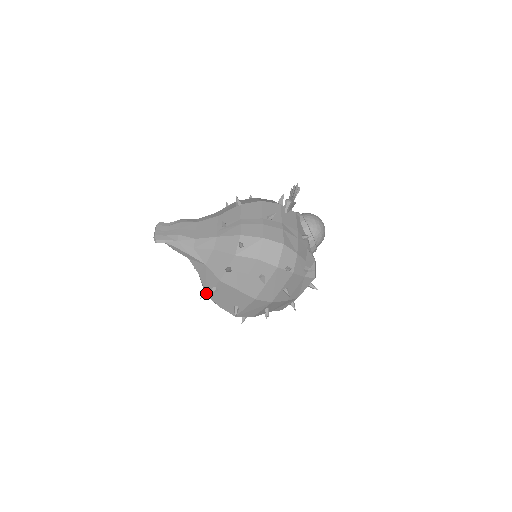
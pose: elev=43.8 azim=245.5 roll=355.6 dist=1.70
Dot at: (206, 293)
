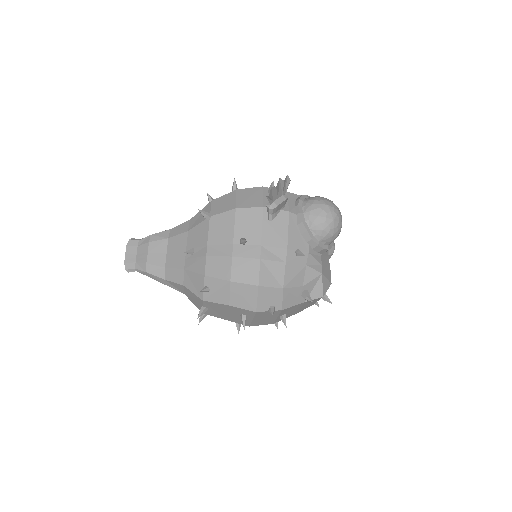
Dot at: occluded
